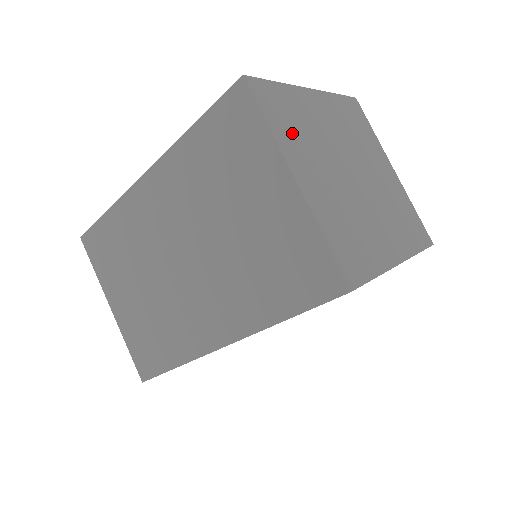
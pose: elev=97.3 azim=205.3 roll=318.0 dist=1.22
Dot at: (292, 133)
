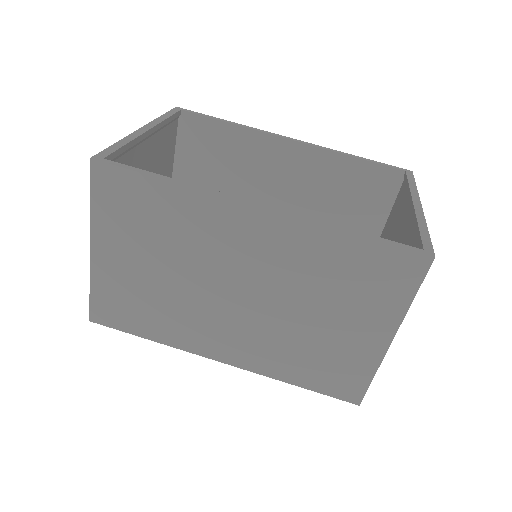
Dot at: occluded
